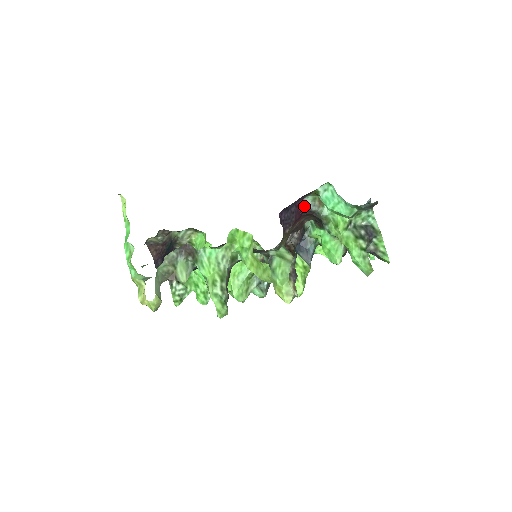
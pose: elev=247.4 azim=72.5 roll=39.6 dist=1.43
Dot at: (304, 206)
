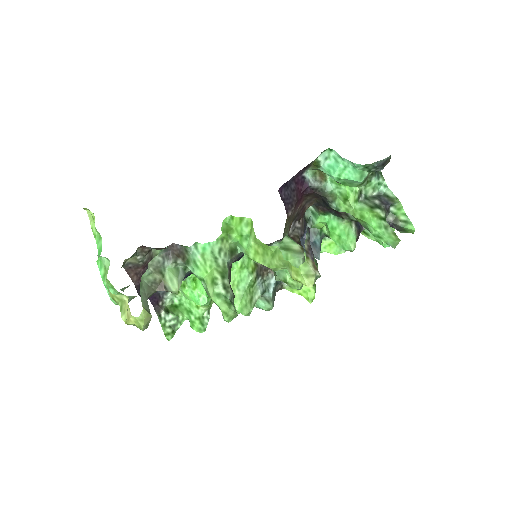
Dot at: (304, 183)
